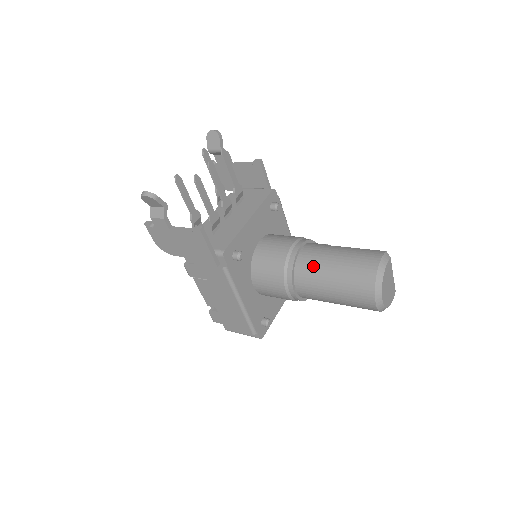
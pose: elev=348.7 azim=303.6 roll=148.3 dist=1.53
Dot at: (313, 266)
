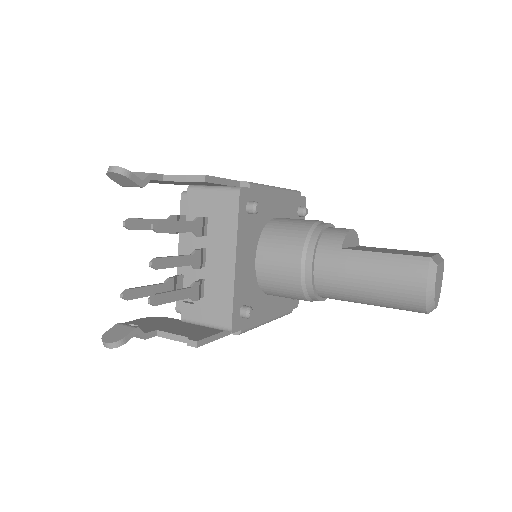
Dot at: (339, 289)
